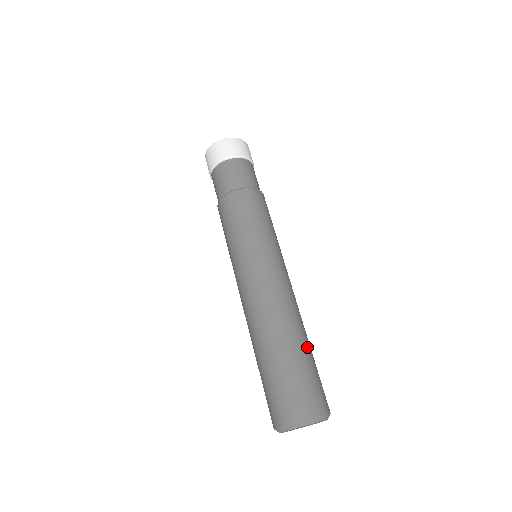
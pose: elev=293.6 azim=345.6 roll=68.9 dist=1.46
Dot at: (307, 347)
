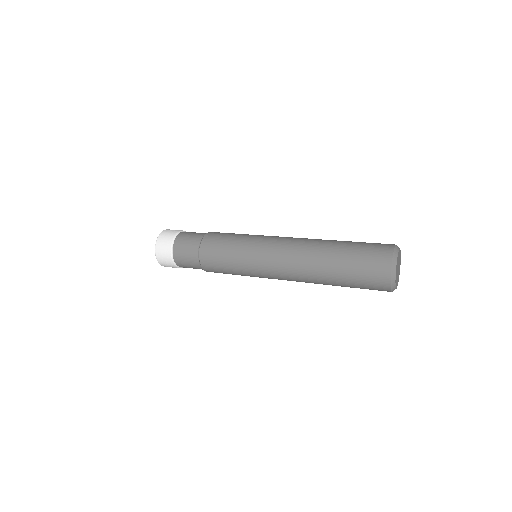
Dot at: occluded
